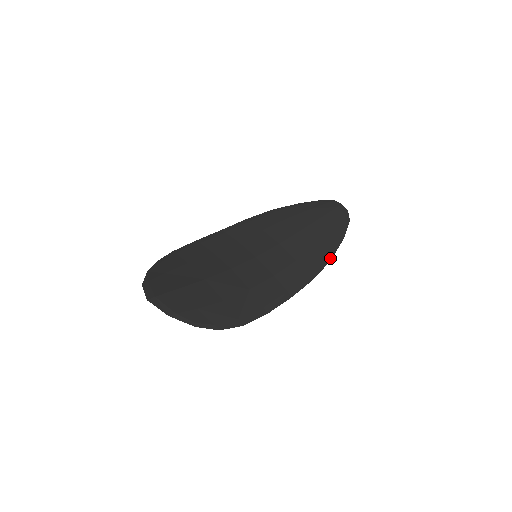
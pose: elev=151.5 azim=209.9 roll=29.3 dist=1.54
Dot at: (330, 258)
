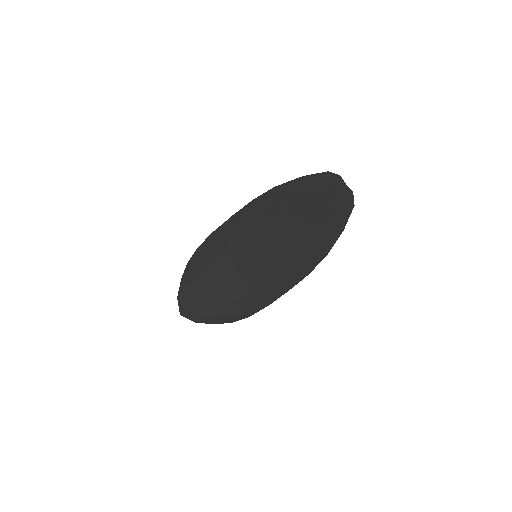
Dot at: (326, 253)
